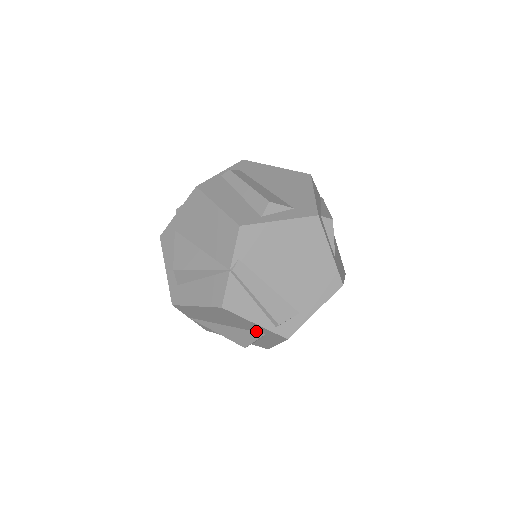
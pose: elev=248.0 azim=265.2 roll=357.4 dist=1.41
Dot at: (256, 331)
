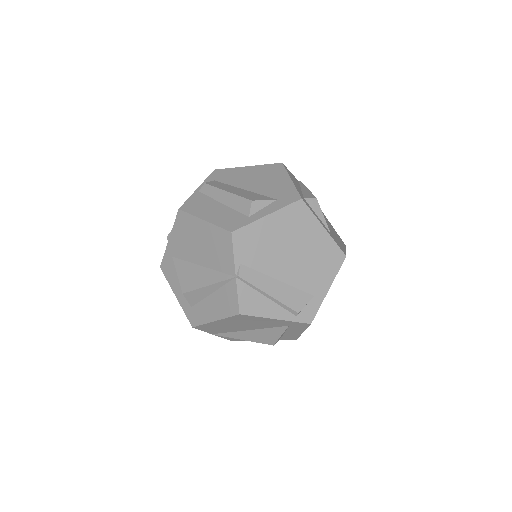
Dot at: (279, 326)
